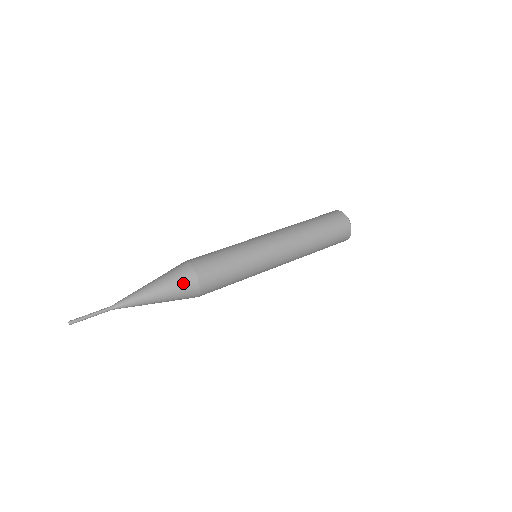
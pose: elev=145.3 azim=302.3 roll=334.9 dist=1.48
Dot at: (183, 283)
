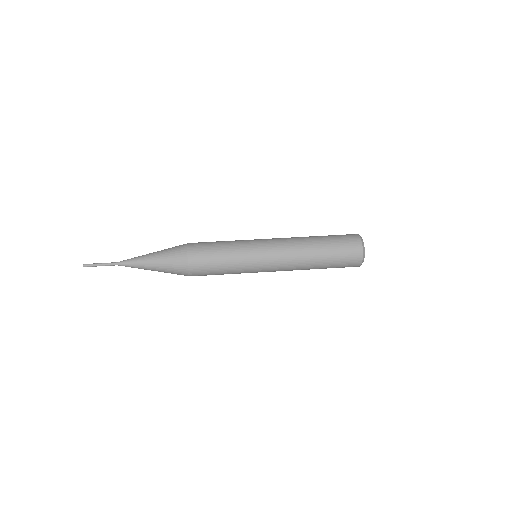
Dot at: (175, 260)
